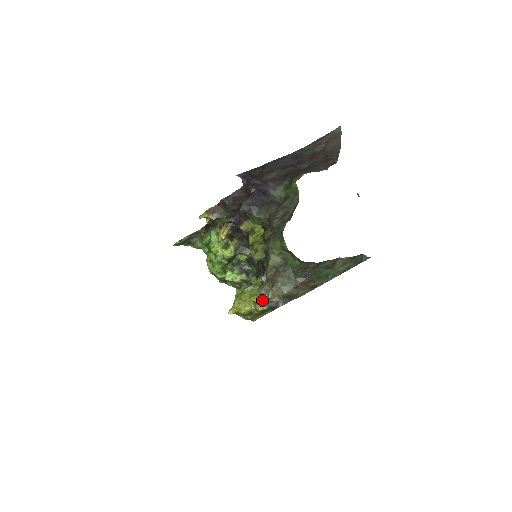
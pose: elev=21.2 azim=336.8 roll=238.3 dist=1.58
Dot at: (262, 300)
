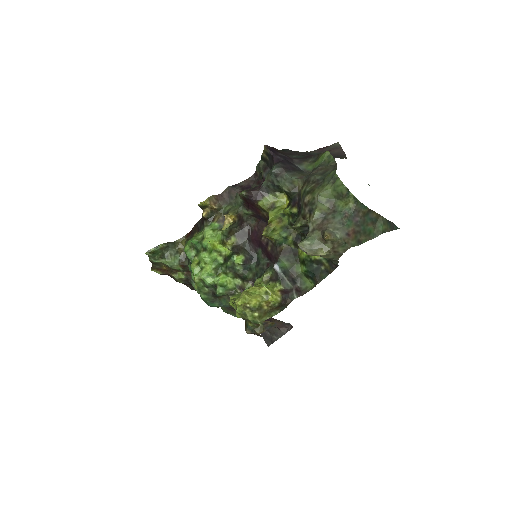
Dot at: (274, 292)
